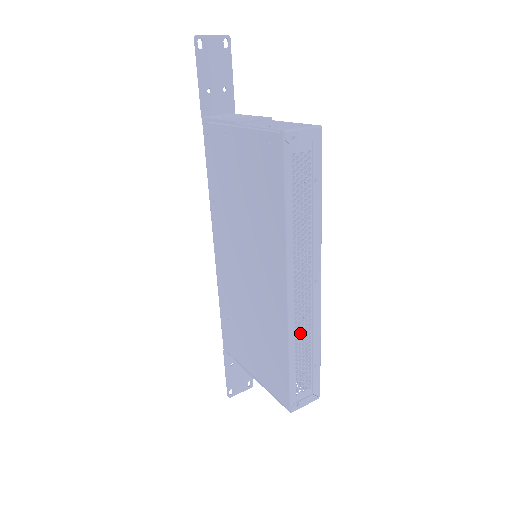
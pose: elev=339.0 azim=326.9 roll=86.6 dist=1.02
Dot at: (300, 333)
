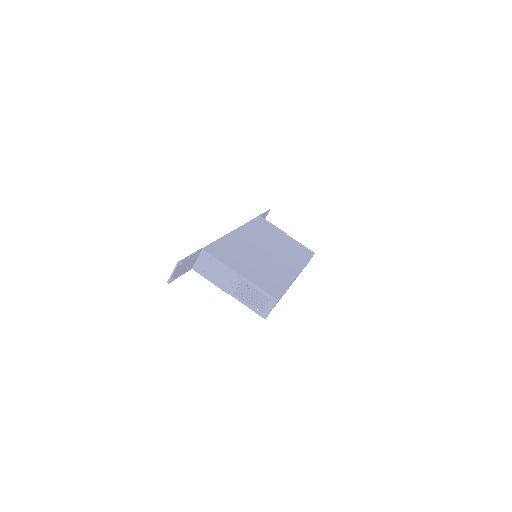
Dot at: occluded
